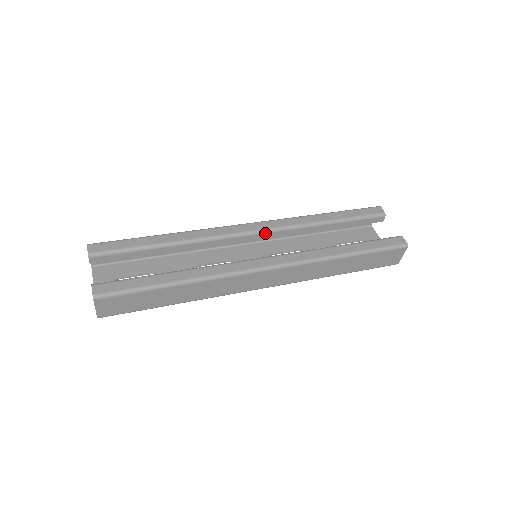
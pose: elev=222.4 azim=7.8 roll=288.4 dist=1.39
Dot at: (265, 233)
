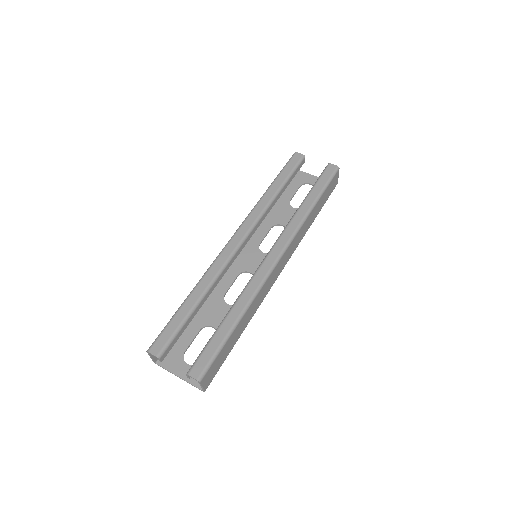
Dot at: (249, 235)
